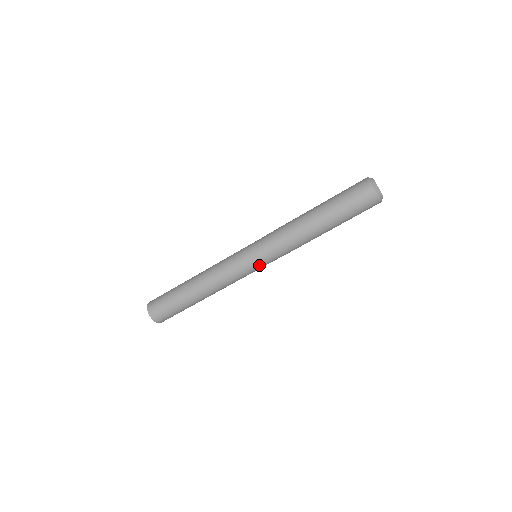
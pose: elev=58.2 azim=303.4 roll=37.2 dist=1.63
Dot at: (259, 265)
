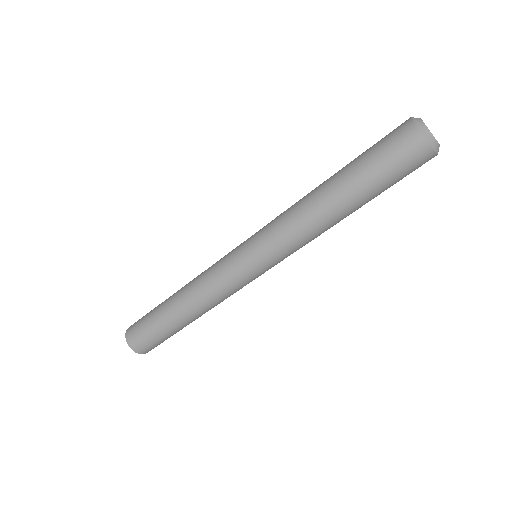
Dot at: (257, 267)
